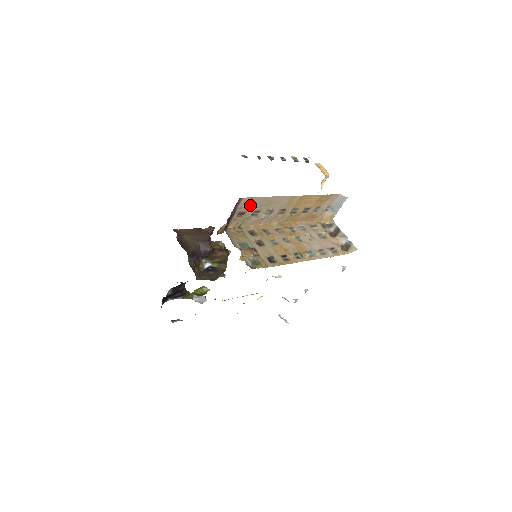
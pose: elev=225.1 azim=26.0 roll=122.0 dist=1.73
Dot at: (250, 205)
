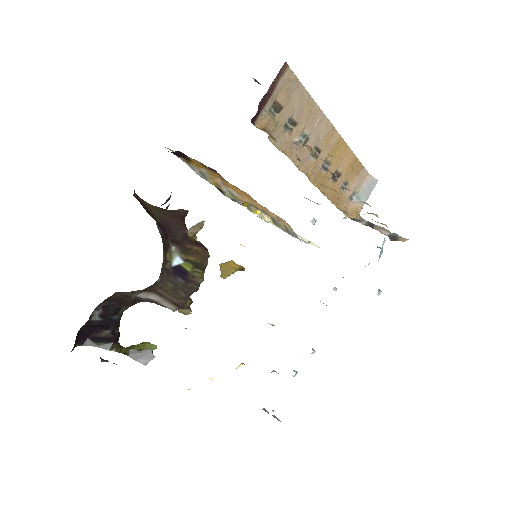
Dot at: (290, 97)
